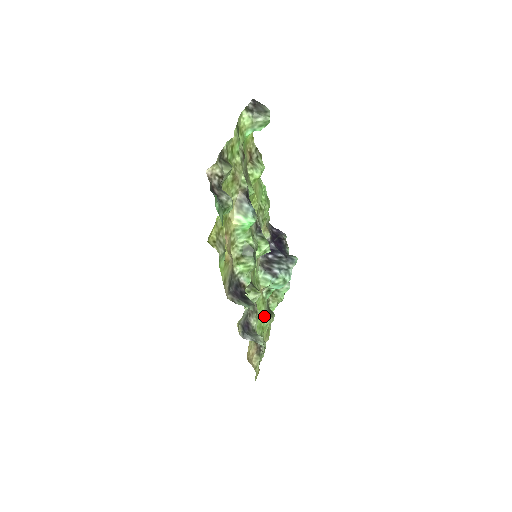
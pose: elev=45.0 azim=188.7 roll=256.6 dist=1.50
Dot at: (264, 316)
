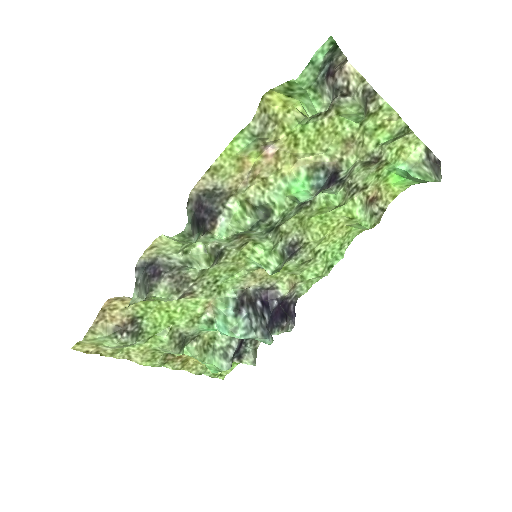
Dot at: (173, 331)
